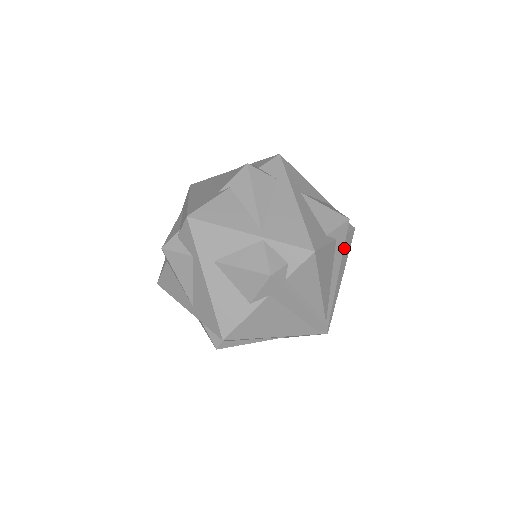
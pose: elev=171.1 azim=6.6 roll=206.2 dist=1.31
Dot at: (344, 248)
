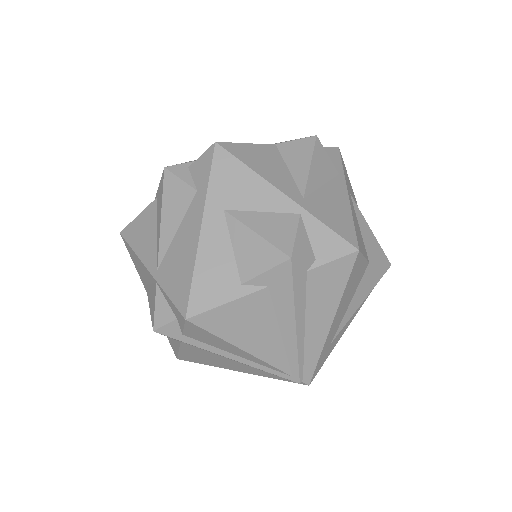
Dot at: (317, 287)
